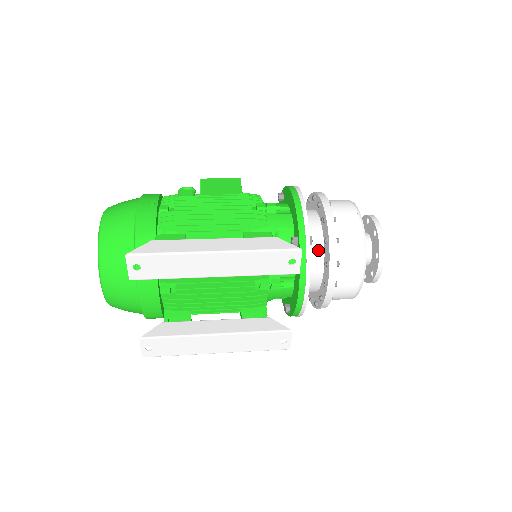
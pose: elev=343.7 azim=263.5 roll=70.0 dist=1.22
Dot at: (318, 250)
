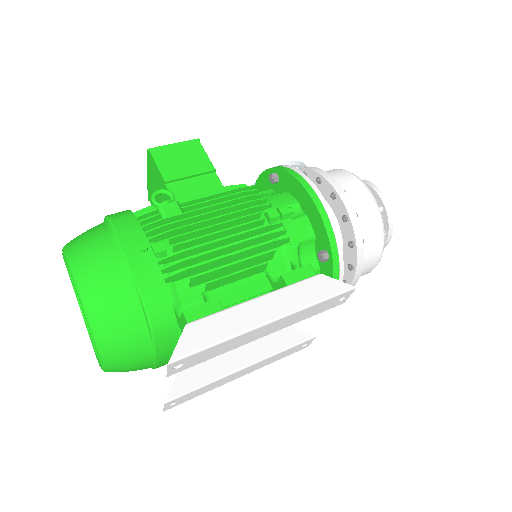
Dot at: occluded
